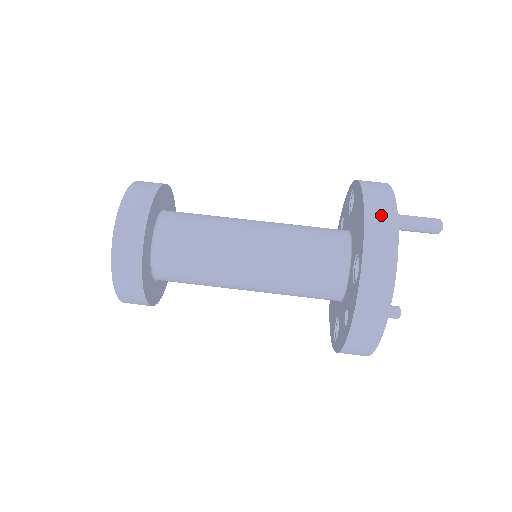
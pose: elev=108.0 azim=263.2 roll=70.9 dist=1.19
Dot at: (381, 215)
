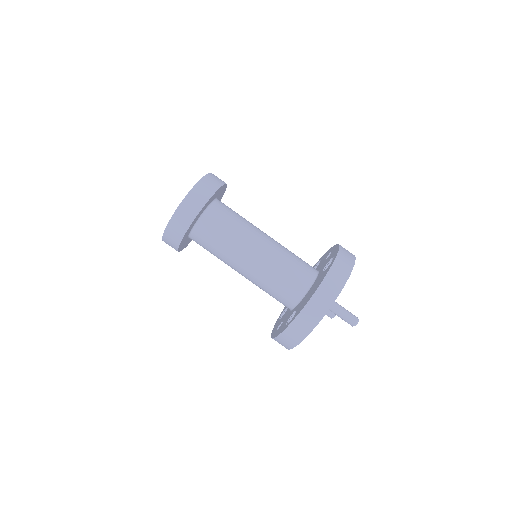
Dot at: (316, 309)
